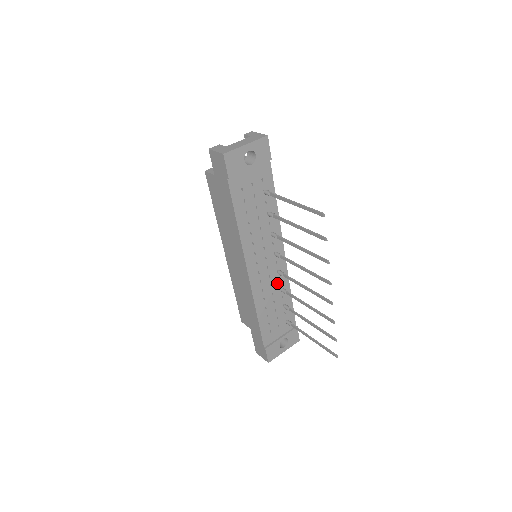
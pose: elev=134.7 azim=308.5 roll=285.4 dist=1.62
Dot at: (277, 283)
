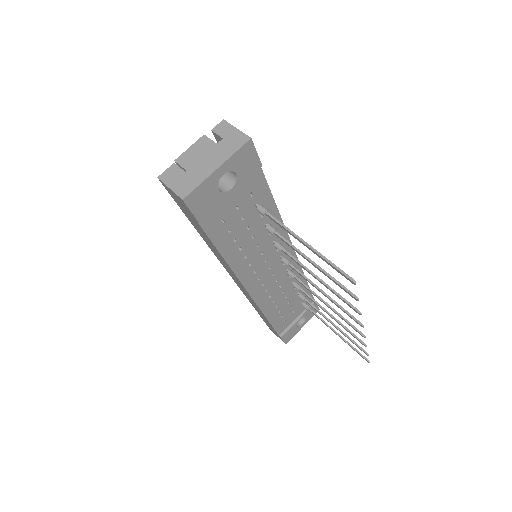
Dot at: (288, 280)
